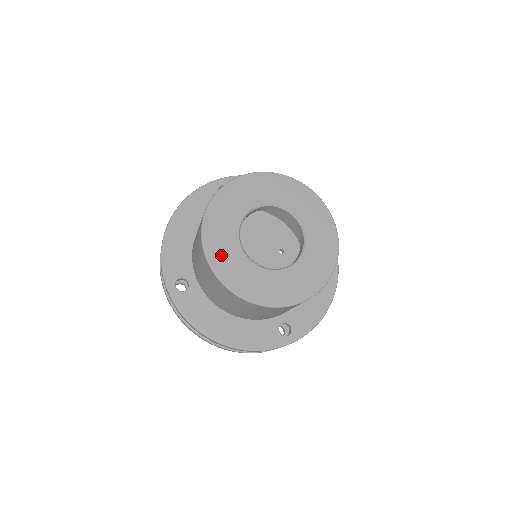
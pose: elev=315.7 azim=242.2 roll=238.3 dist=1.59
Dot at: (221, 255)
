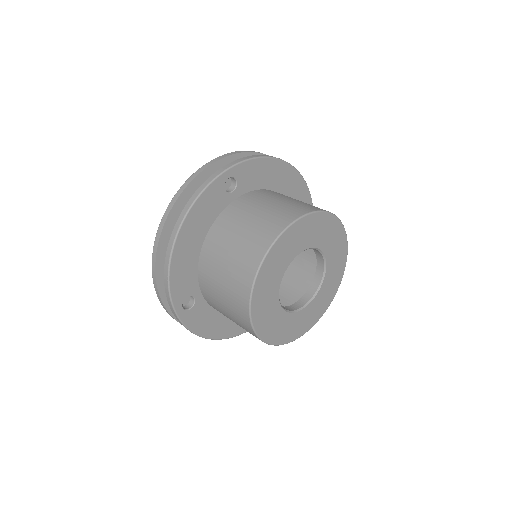
Dot at: (264, 317)
